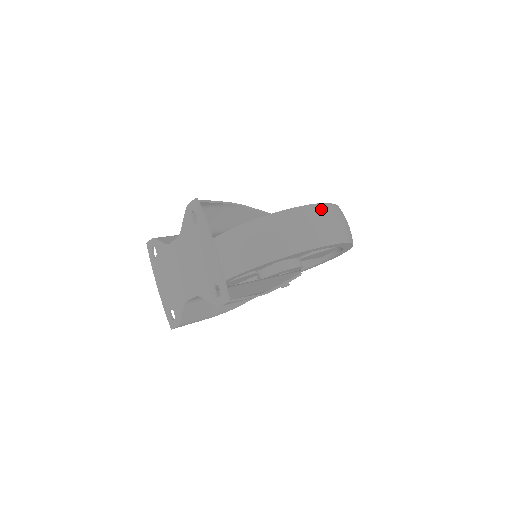
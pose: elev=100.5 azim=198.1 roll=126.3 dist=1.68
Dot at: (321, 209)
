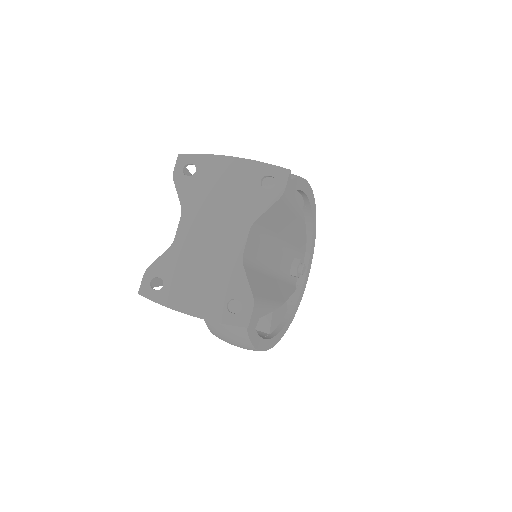
Dot at: occluded
